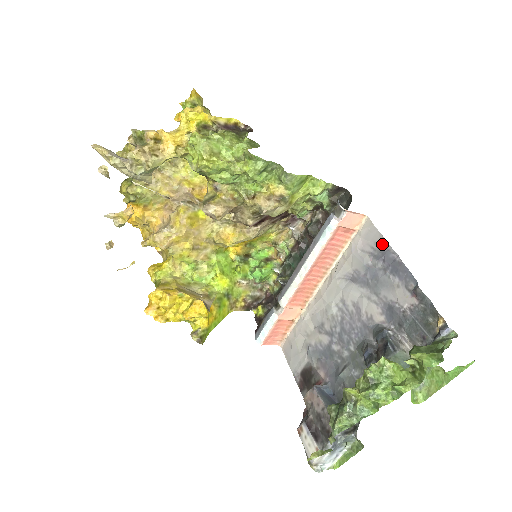
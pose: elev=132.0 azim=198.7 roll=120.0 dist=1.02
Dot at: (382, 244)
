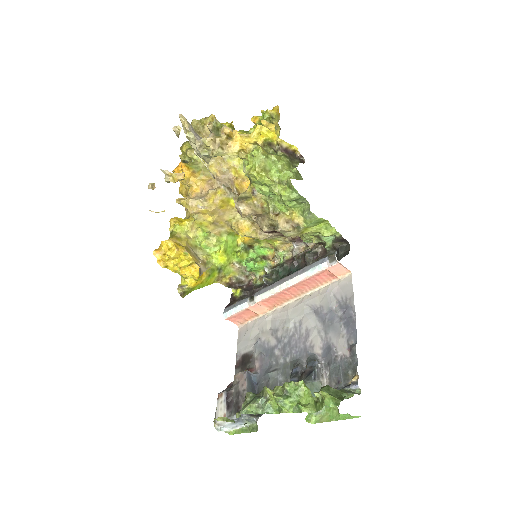
Dot at: (350, 300)
